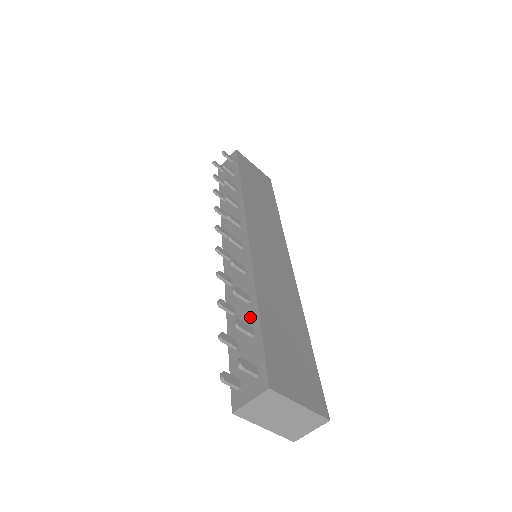
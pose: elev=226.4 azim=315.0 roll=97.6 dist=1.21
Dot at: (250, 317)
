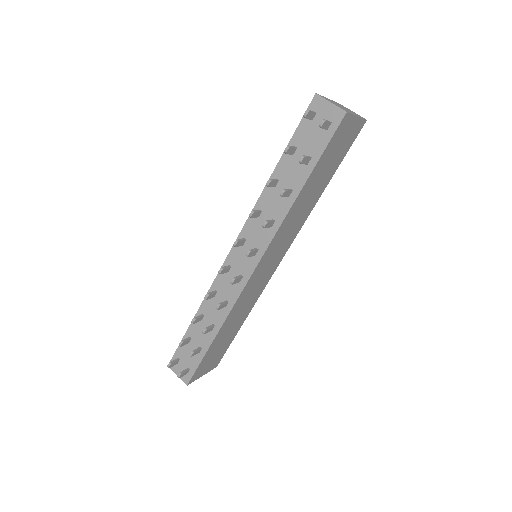
Dot at: (205, 340)
